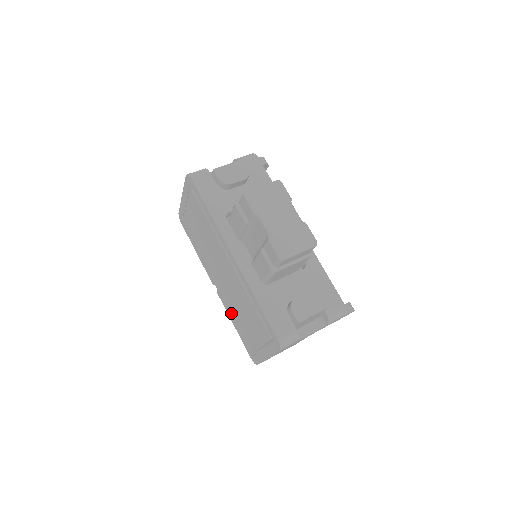
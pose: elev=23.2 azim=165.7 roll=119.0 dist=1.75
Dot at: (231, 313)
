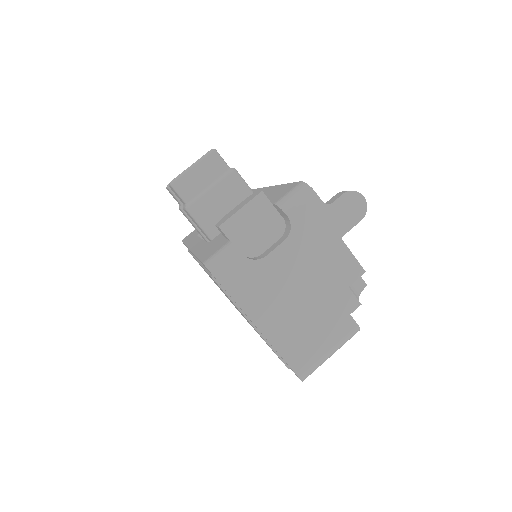
Dot at: occluded
